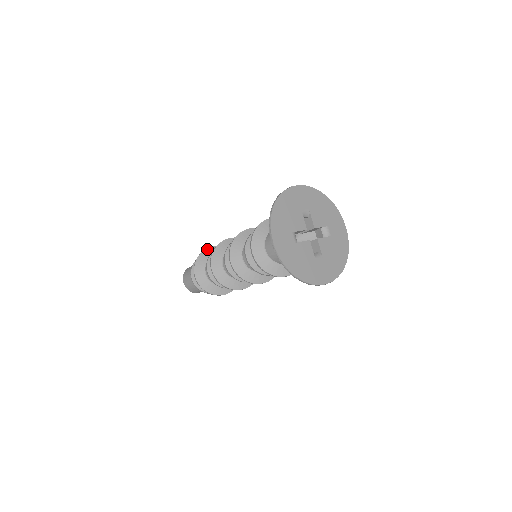
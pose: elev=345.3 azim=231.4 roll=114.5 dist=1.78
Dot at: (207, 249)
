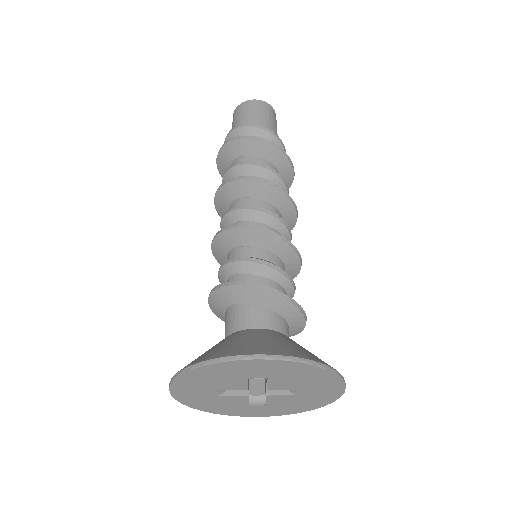
Dot at: (244, 140)
